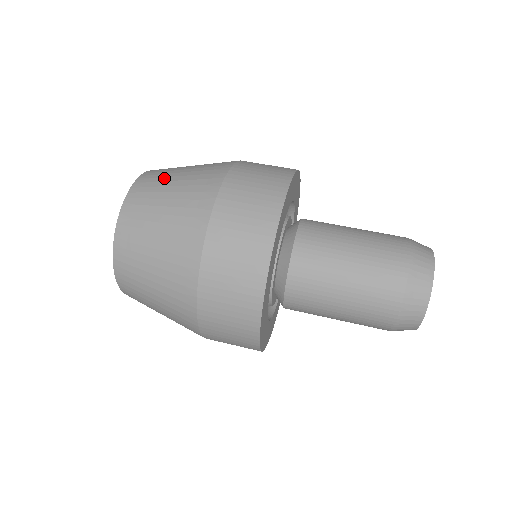
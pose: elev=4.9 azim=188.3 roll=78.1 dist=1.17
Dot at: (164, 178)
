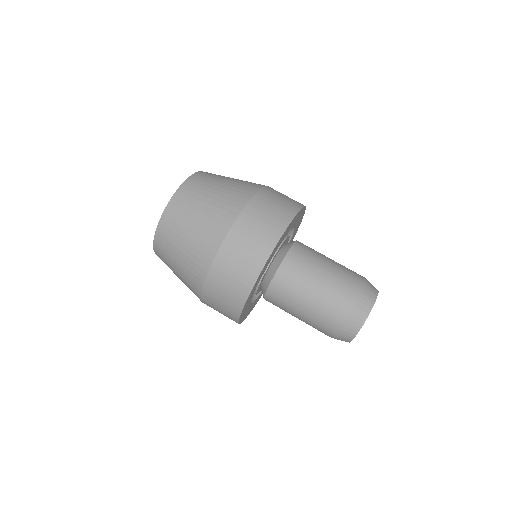
Dot at: (213, 179)
